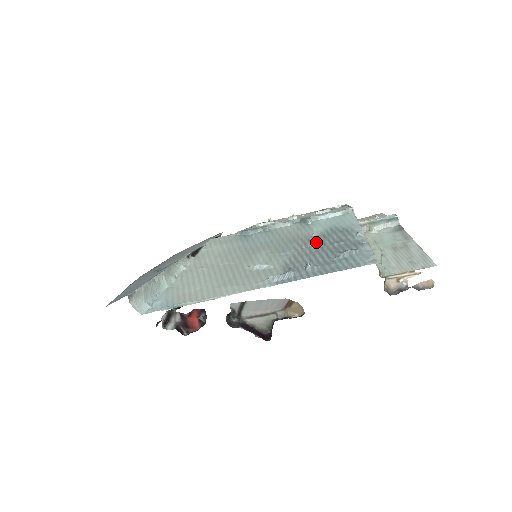
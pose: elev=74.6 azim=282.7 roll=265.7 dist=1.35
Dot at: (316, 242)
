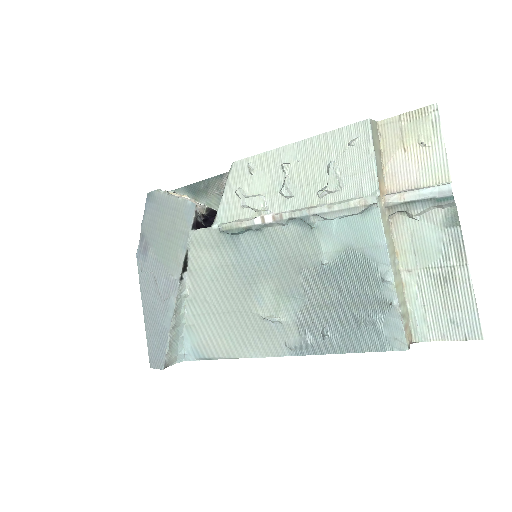
Dot at: (329, 283)
